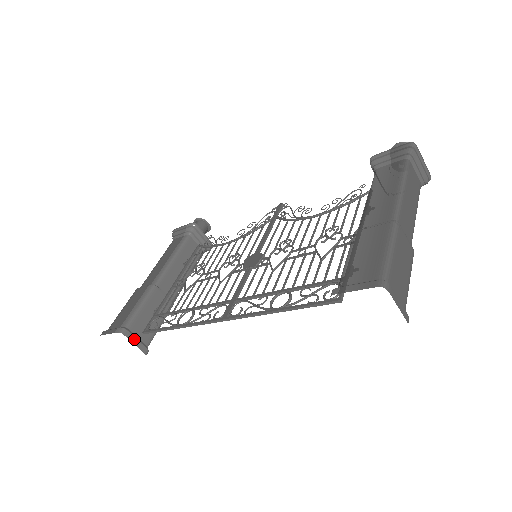
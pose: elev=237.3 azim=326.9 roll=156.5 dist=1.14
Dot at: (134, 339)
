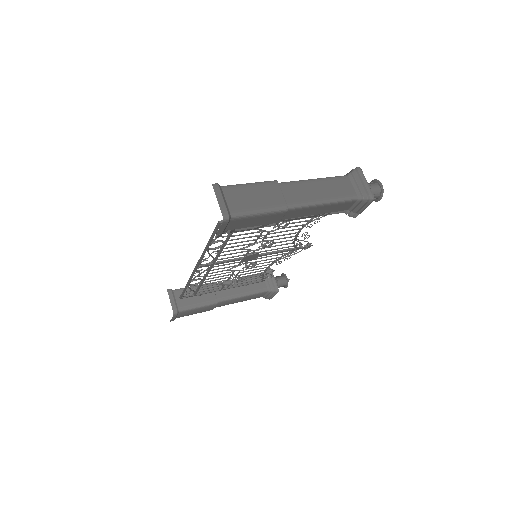
Dot at: (172, 298)
